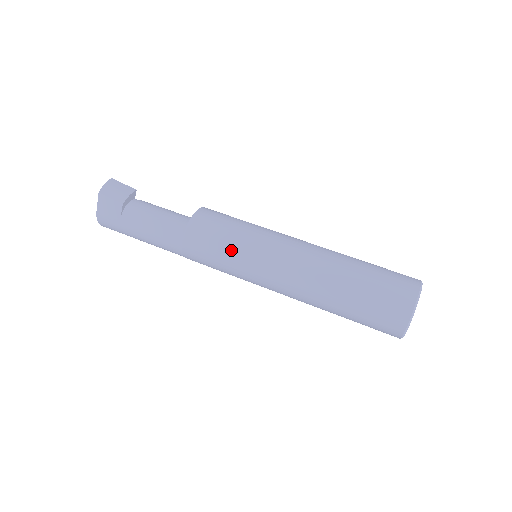
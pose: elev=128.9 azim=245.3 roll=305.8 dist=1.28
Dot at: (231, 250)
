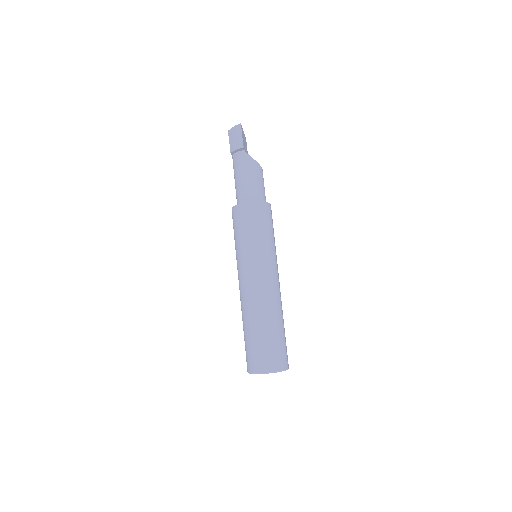
Dot at: (235, 245)
